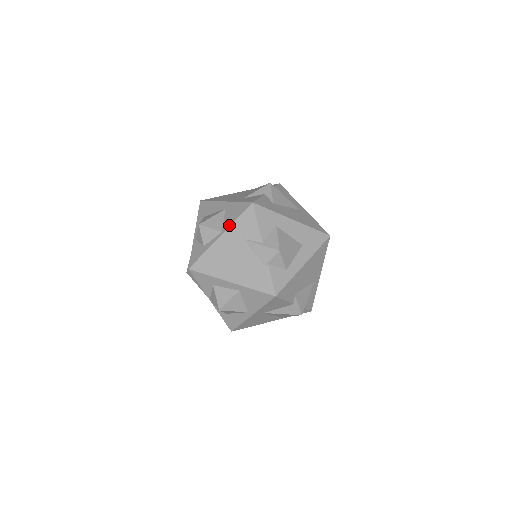
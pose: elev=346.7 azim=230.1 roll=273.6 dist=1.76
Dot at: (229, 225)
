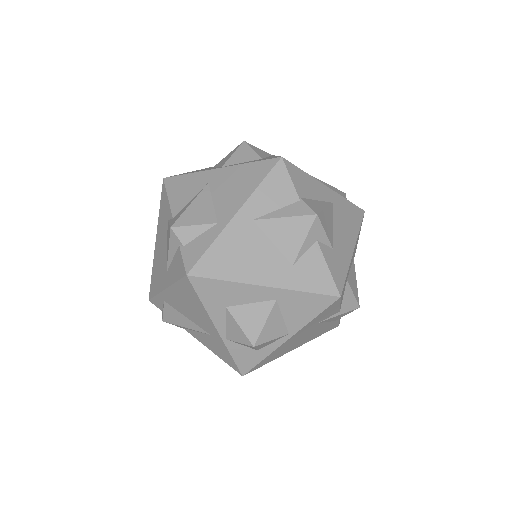
Dot at: (302, 326)
